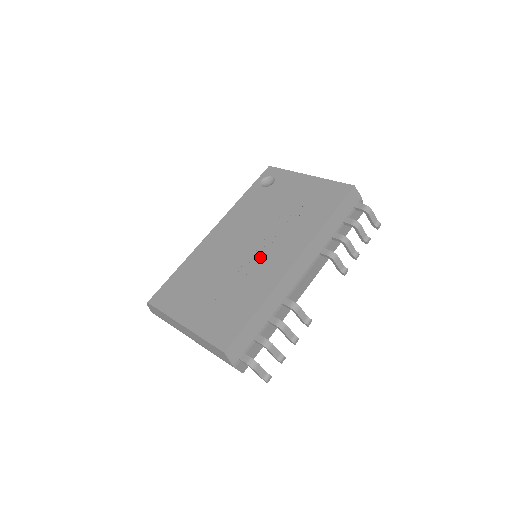
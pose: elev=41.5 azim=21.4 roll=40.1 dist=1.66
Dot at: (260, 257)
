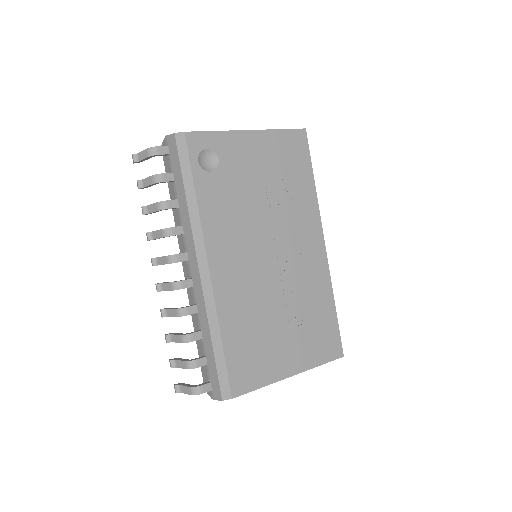
Dot at: (294, 261)
